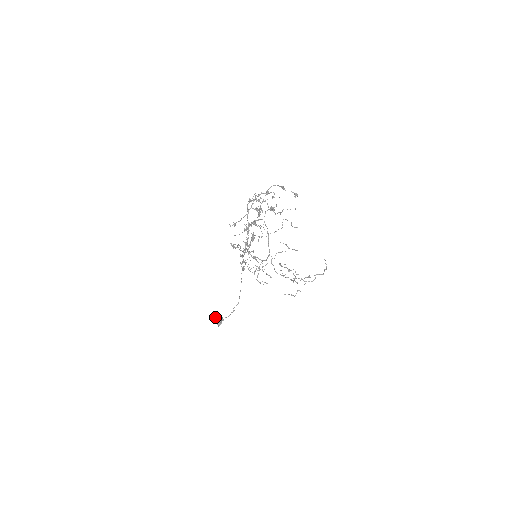
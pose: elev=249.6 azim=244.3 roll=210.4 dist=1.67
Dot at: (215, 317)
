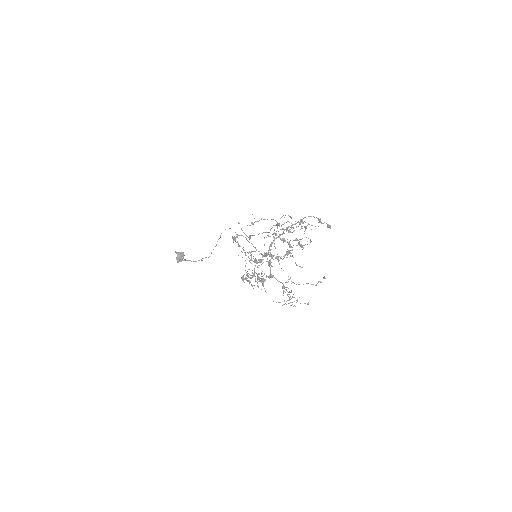
Dot at: (177, 253)
